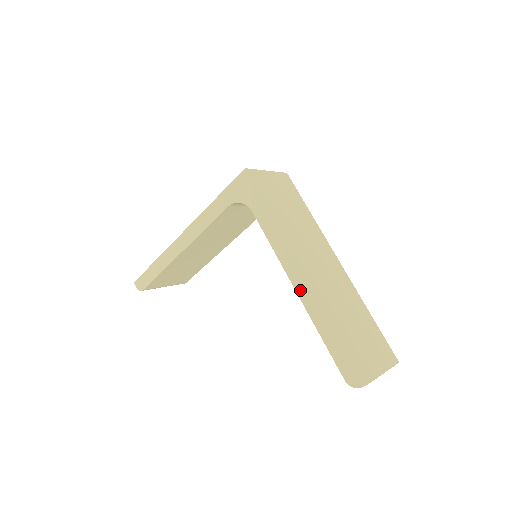
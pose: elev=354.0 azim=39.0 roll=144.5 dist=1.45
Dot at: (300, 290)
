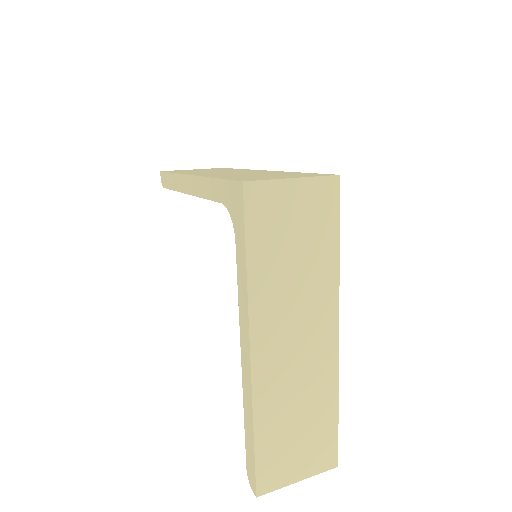
Dot at: (244, 368)
